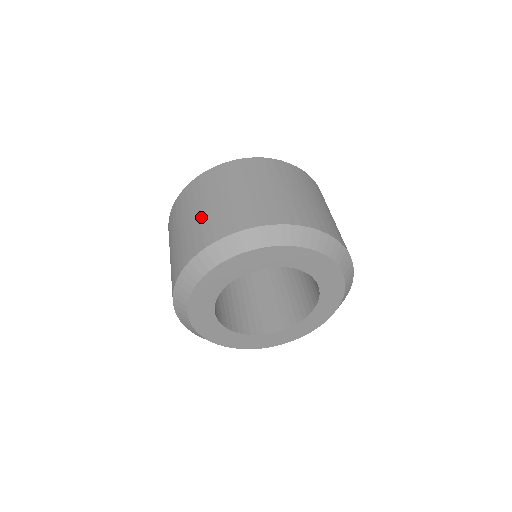
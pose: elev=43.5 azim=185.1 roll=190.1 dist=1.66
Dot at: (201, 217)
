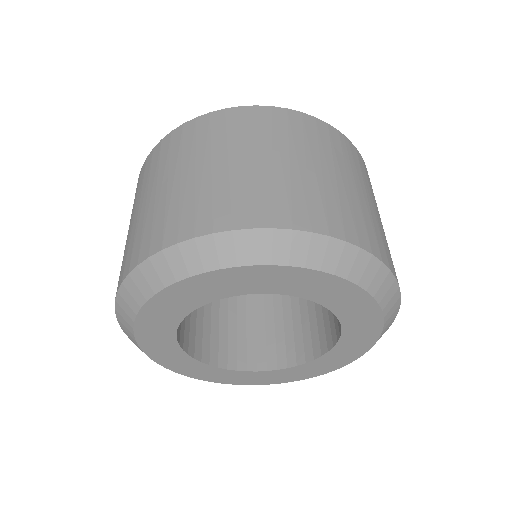
Dot at: (289, 174)
